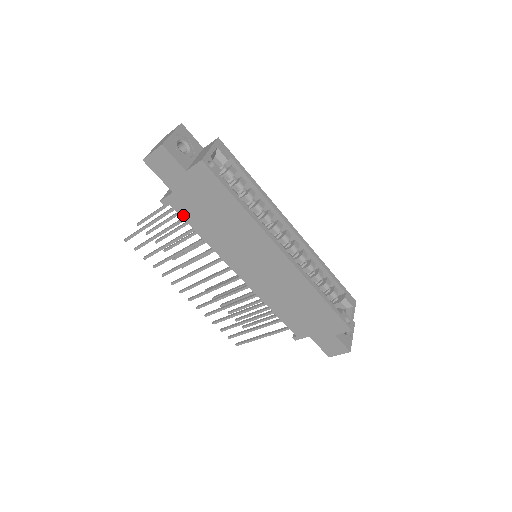
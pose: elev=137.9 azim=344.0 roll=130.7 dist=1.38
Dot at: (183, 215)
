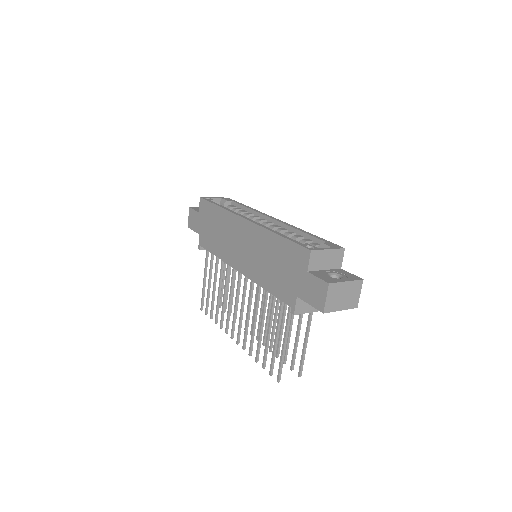
Dot at: (207, 247)
